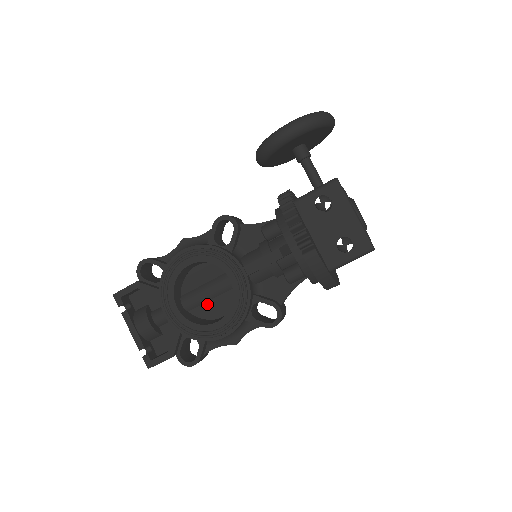
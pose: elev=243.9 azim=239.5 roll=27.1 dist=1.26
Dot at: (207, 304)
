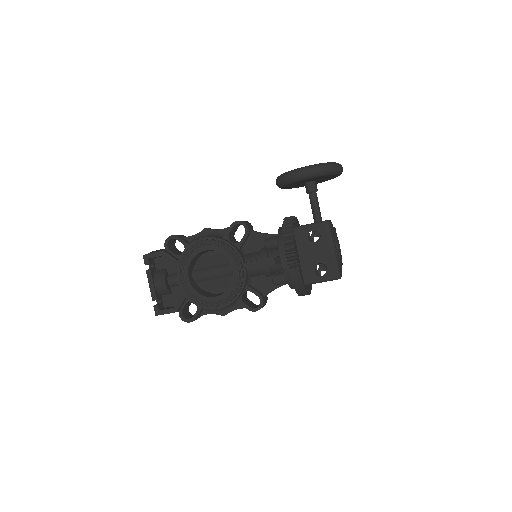
Dot at: (211, 281)
